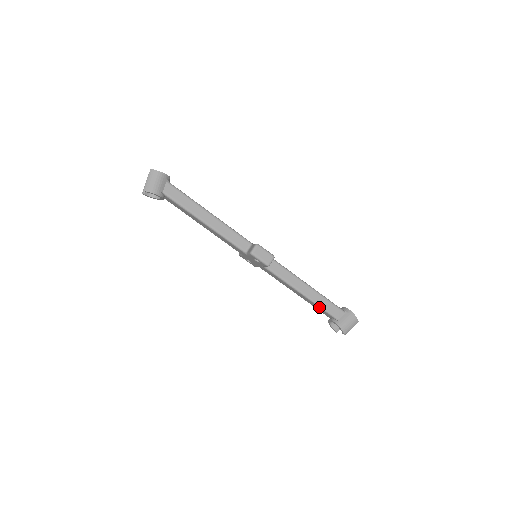
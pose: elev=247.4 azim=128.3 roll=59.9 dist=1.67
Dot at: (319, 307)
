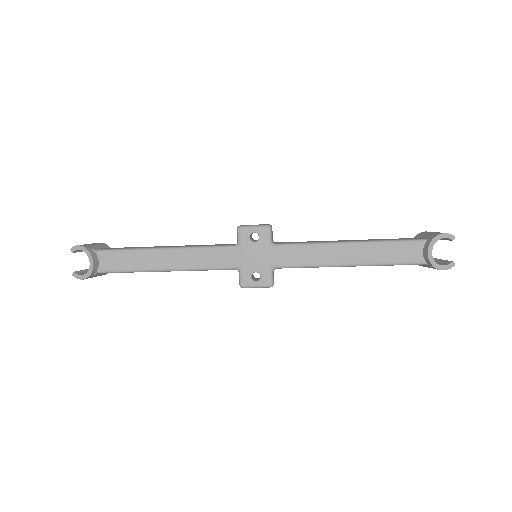
Dot at: occluded
